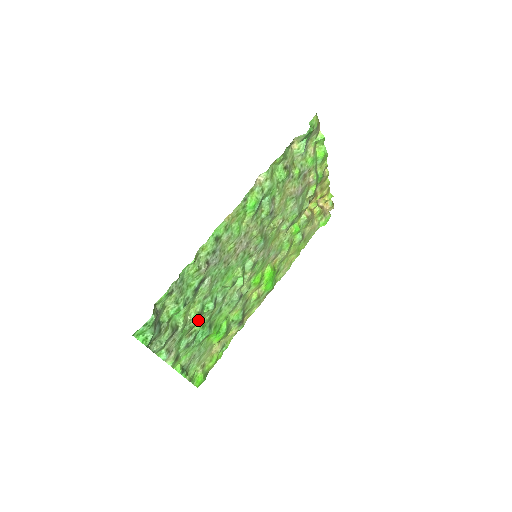
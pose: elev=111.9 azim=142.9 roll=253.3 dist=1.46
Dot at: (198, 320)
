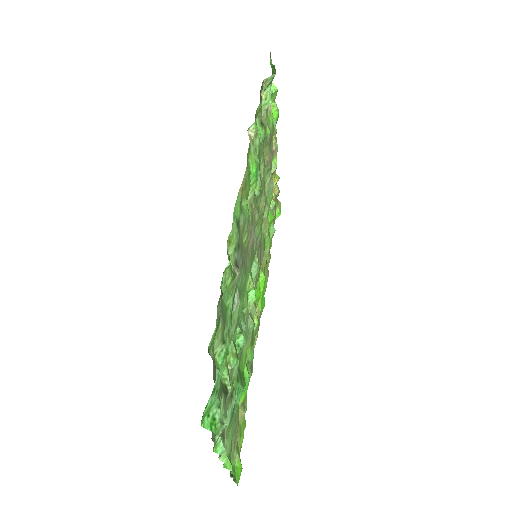
Dot at: occluded
